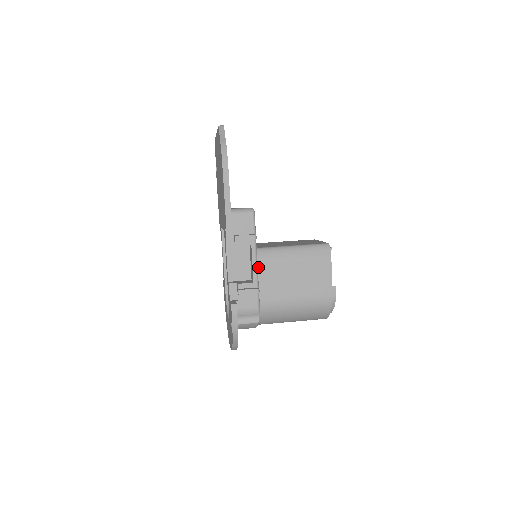
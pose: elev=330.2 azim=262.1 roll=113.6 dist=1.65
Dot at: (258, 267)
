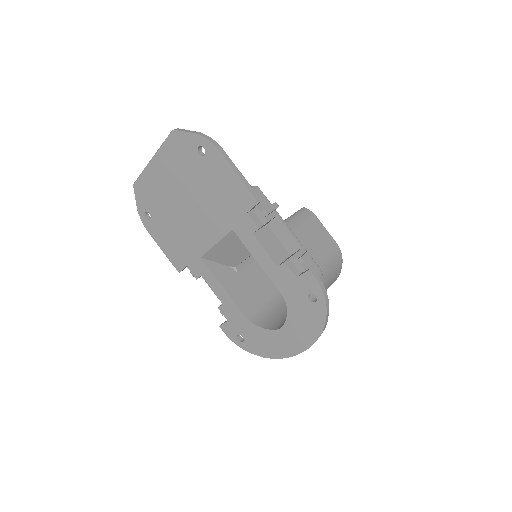
Dot at: occluded
